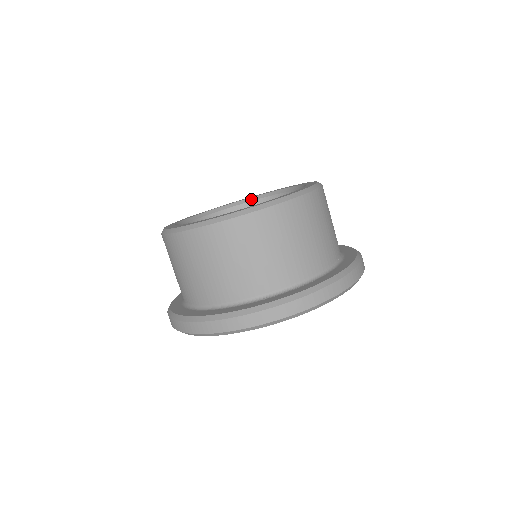
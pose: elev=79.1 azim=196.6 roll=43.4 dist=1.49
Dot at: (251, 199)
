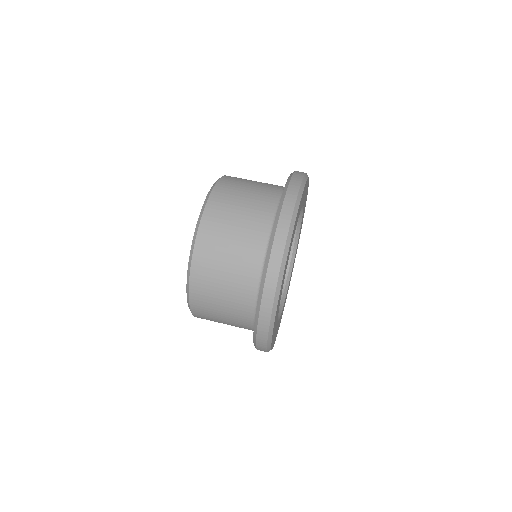
Dot at: occluded
